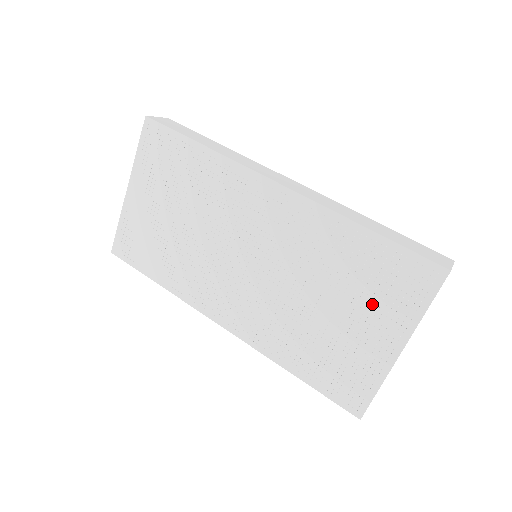
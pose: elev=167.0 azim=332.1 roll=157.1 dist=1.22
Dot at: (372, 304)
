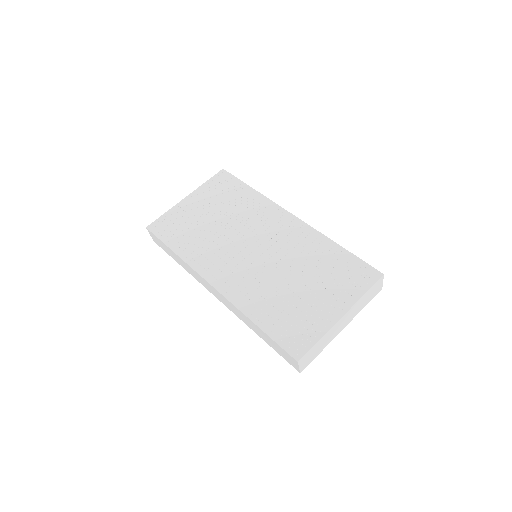
Dot at: (331, 285)
